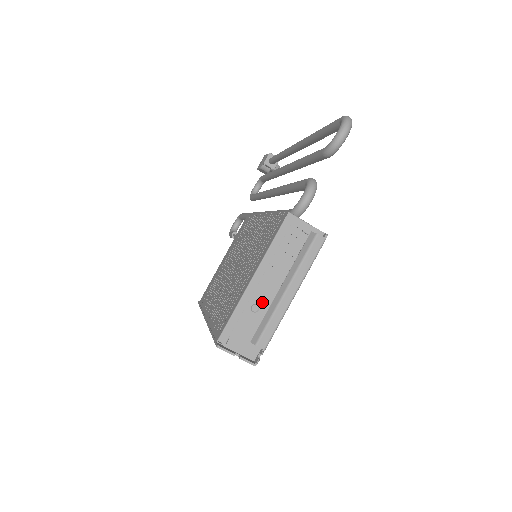
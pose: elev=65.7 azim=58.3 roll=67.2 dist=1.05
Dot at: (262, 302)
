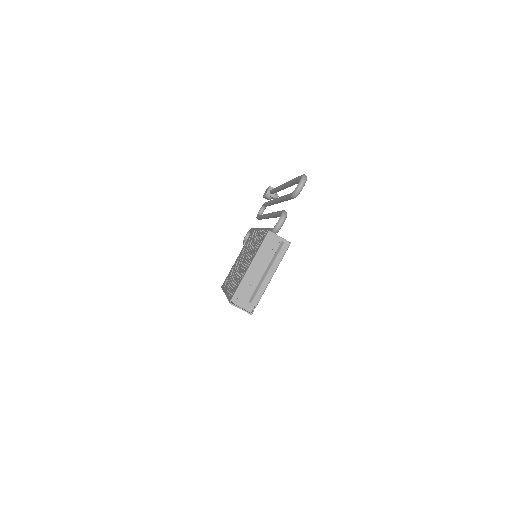
Dot at: (255, 280)
